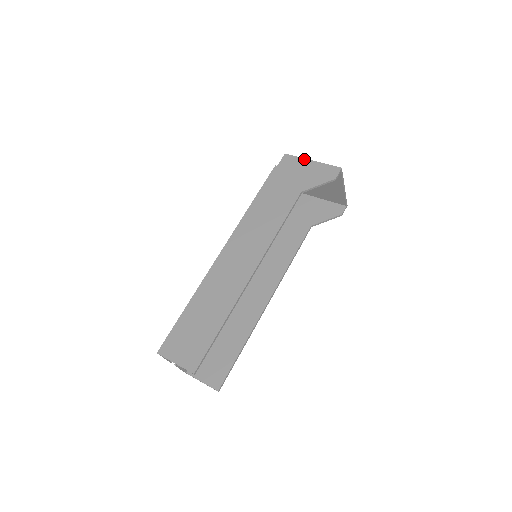
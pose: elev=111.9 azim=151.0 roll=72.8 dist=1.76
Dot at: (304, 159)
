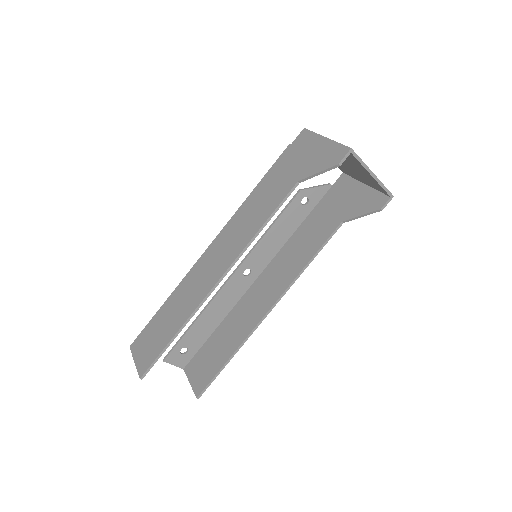
Dot at: (318, 135)
